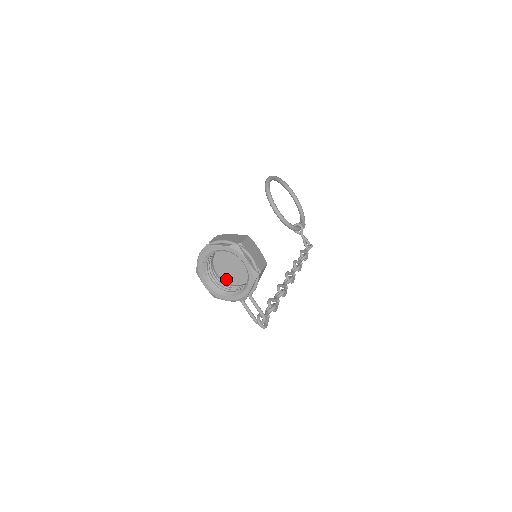
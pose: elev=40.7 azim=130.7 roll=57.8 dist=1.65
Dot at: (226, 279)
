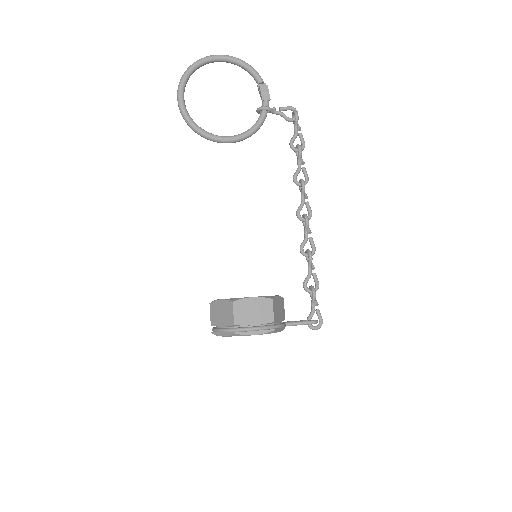
Dot at: occluded
